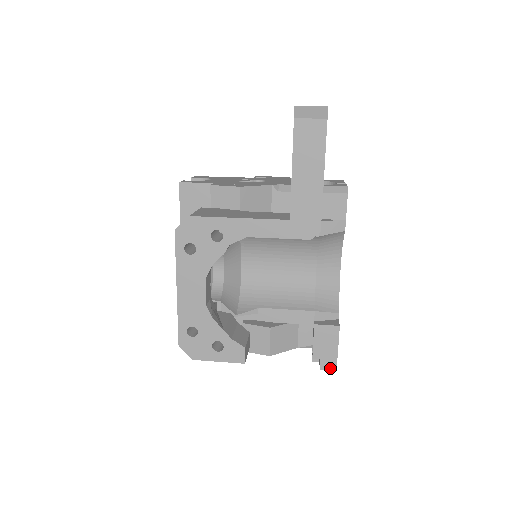
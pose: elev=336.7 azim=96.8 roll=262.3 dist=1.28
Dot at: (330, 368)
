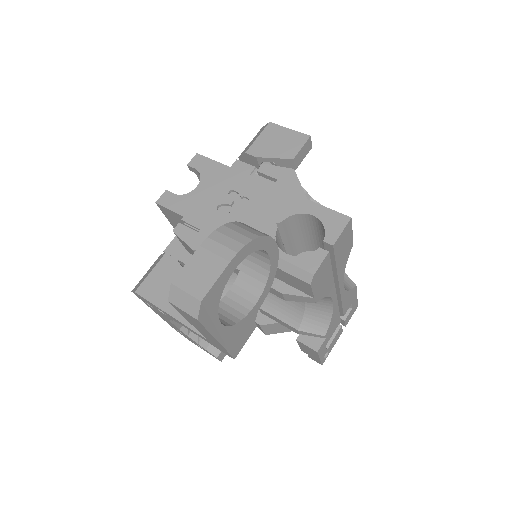
Dot at: (317, 361)
